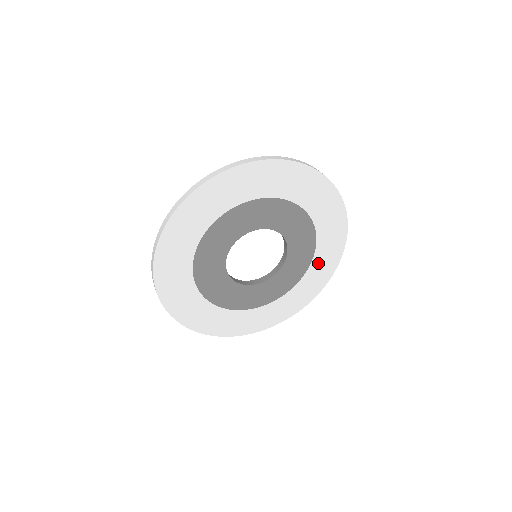
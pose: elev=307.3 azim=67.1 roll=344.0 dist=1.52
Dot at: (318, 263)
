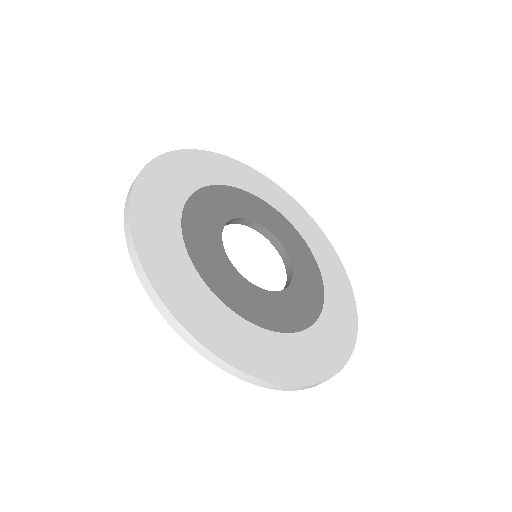
Dot at: (321, 259)
